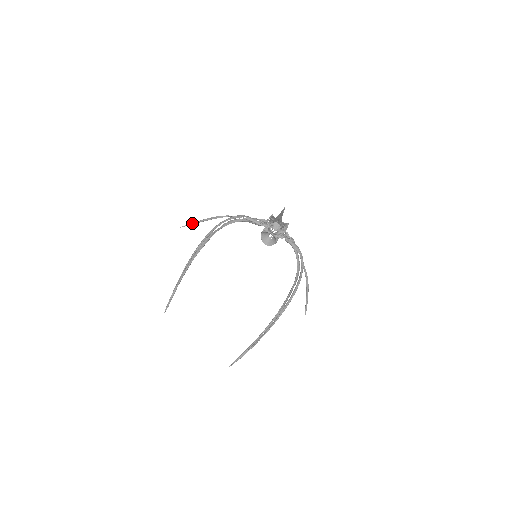
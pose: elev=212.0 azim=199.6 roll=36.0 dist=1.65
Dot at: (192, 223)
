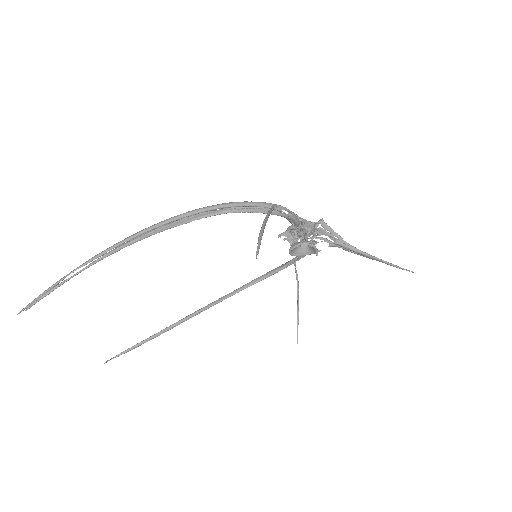
Dot at: occluded
